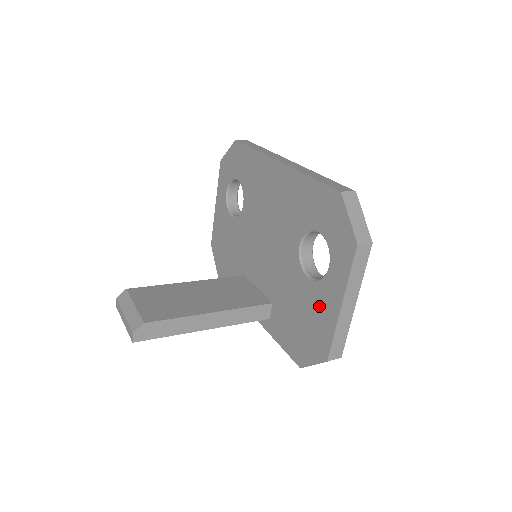
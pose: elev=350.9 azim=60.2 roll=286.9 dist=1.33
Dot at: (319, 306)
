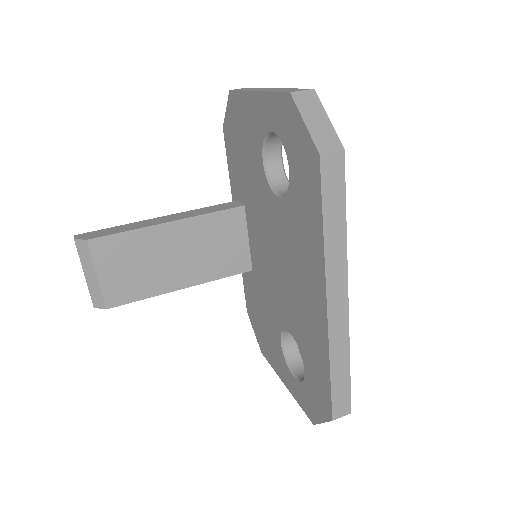
Dot at: (275, 353)
